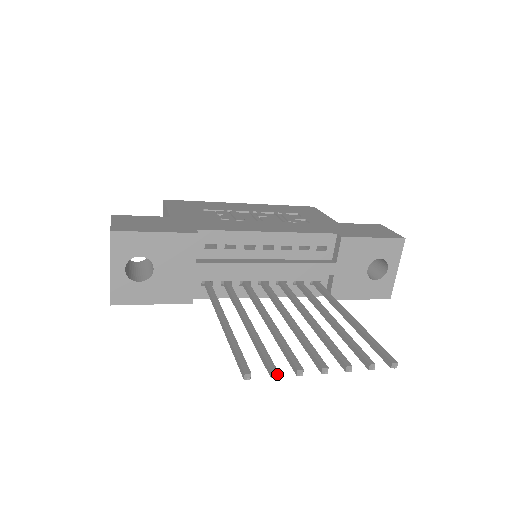
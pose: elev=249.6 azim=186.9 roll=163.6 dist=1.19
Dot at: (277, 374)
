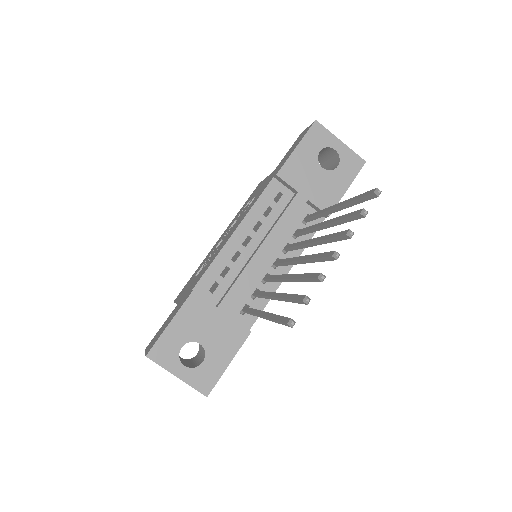
Dot at: (307, 298)
